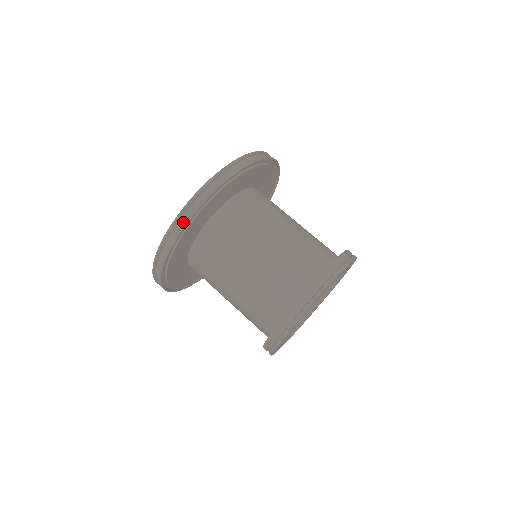
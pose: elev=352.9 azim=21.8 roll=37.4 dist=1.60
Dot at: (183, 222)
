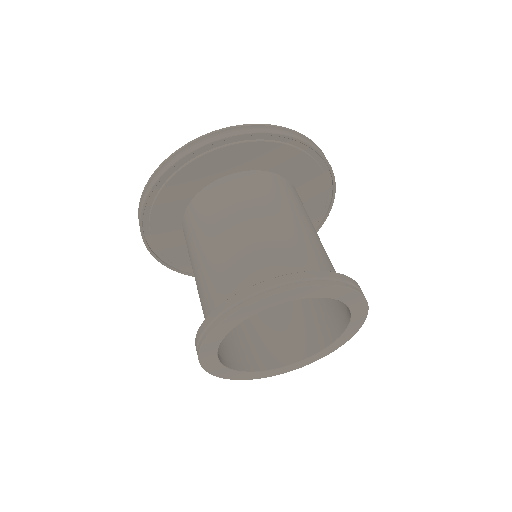
Dot at: (298, 136)
